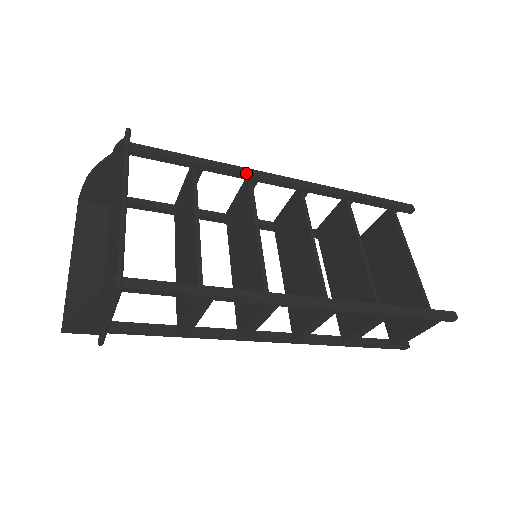
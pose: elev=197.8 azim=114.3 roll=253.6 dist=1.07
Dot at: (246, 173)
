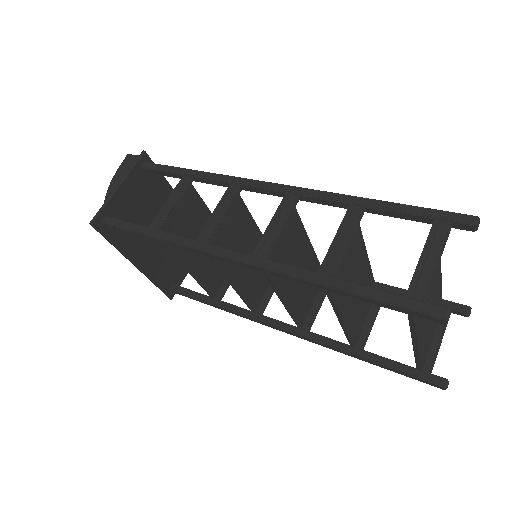
Dot at: occluded
